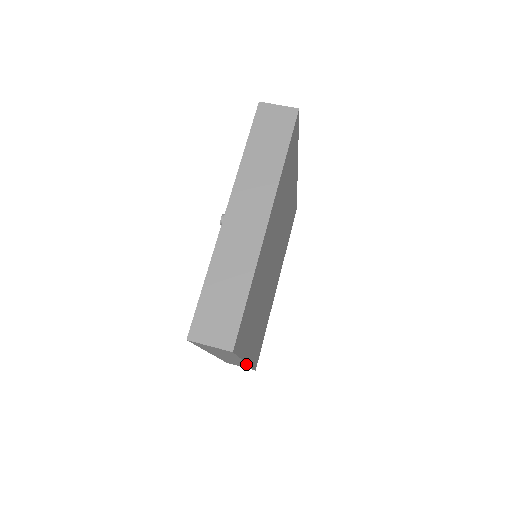
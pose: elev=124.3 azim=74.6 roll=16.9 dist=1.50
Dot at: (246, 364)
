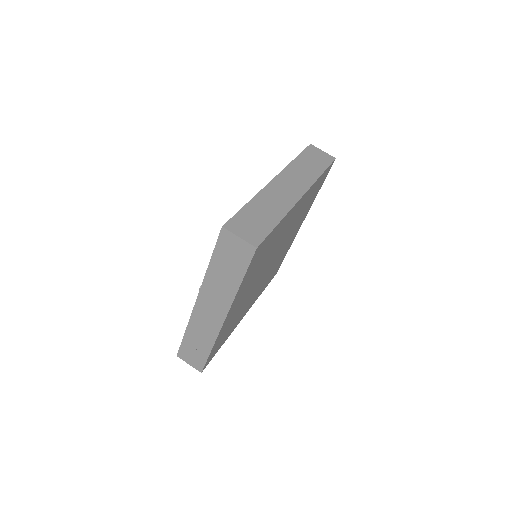
Dot at: occluded
